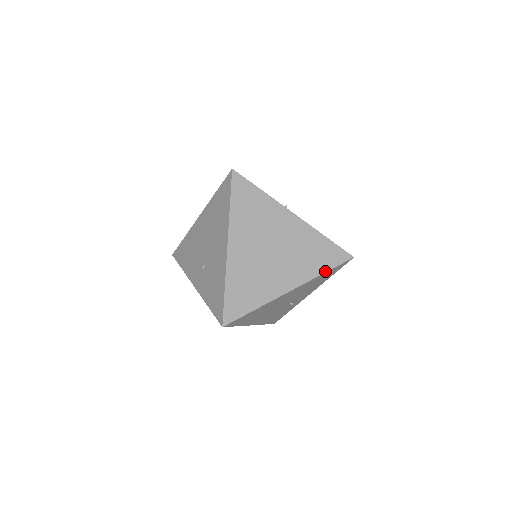
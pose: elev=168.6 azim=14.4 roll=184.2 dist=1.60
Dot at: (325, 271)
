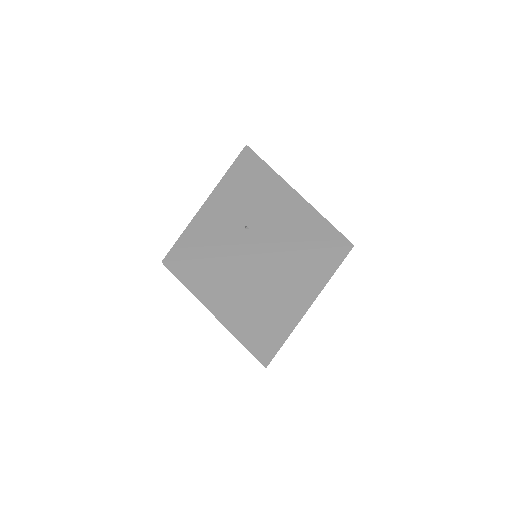
Dot at: (329, 278)
